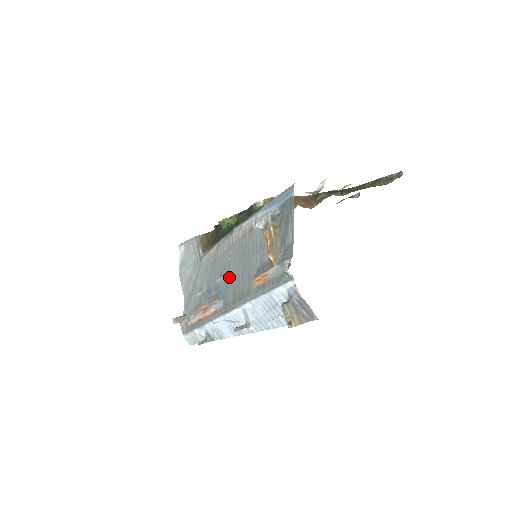
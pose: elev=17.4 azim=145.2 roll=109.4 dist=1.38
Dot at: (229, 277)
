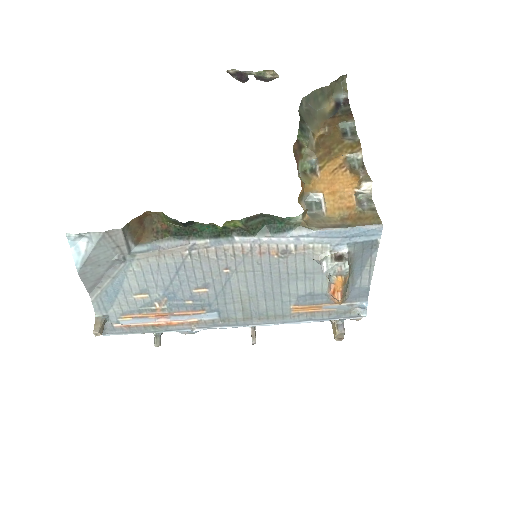
Dot at: (230, 292)
